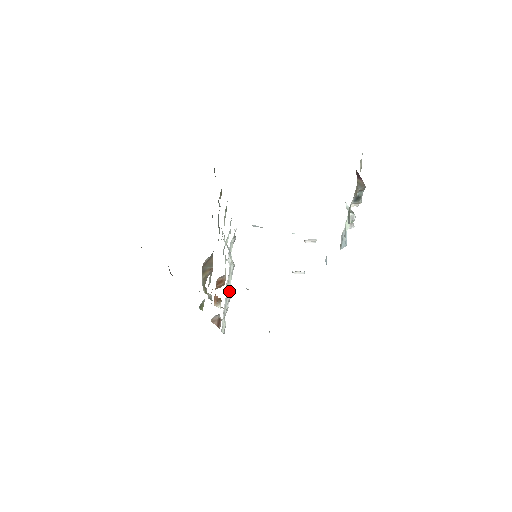
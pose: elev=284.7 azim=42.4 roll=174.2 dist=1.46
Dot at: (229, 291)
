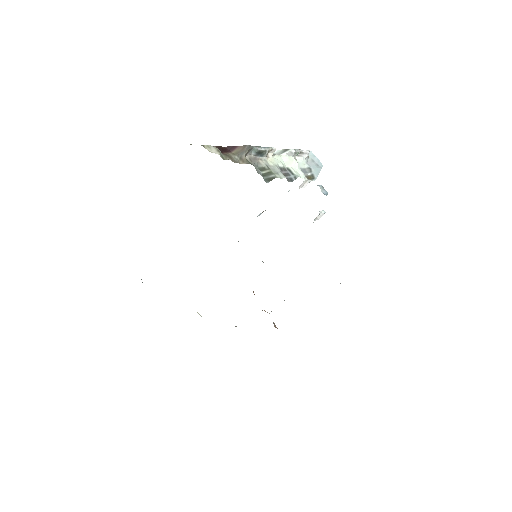
Dot at: occluded
